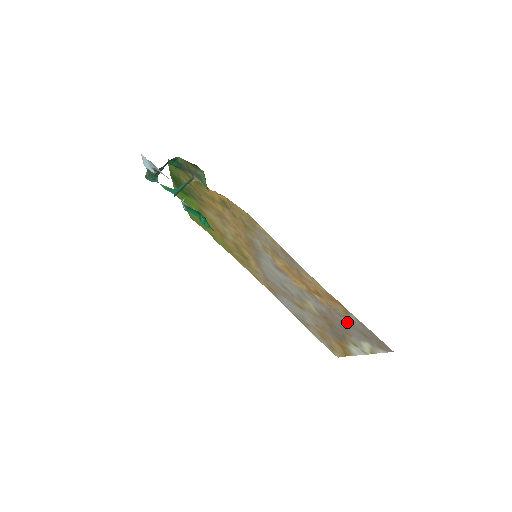
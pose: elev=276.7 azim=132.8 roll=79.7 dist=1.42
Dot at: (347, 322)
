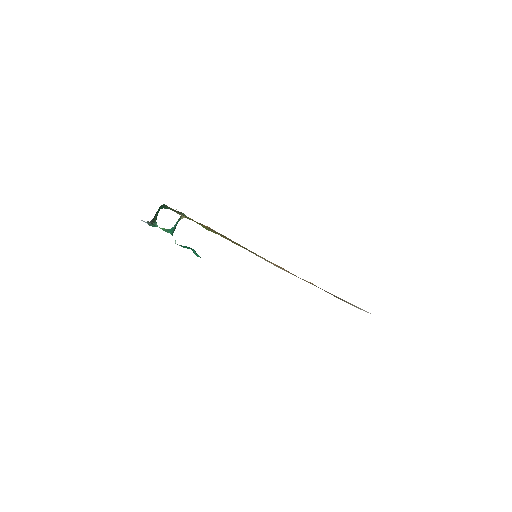
Dot at: occluded
